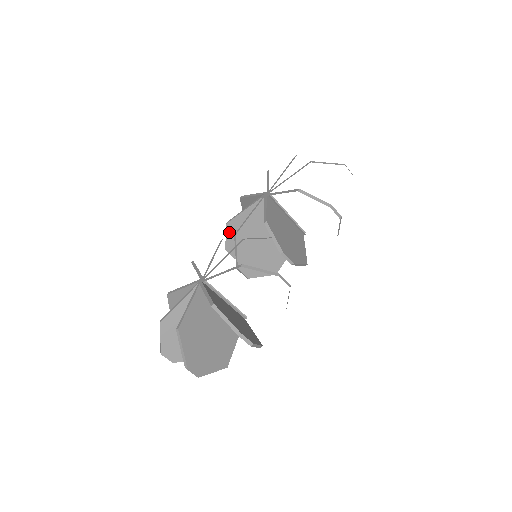
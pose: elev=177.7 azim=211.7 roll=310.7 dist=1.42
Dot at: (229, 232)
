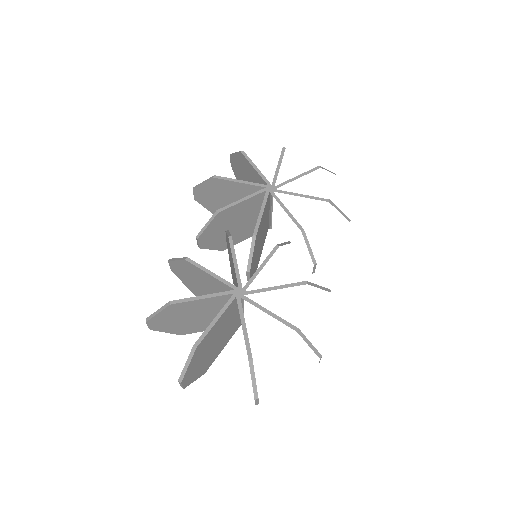
Dot at: (214, 221)
